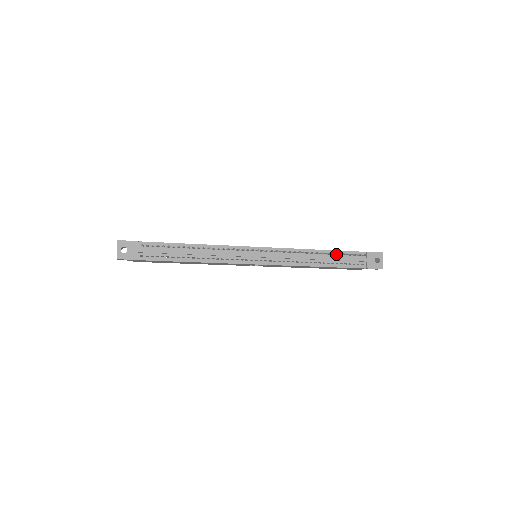
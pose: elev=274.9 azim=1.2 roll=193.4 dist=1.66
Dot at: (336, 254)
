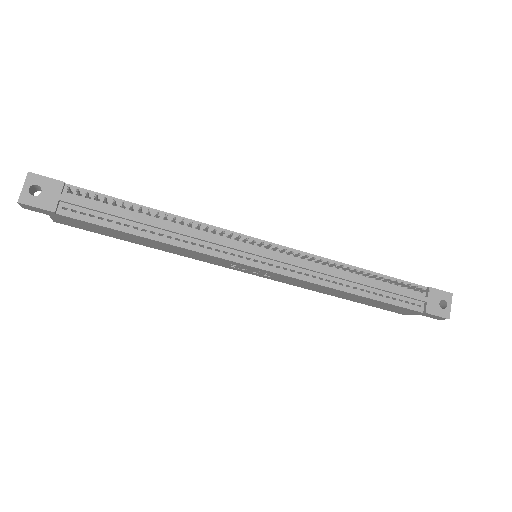
Dot at: (382, 280)
